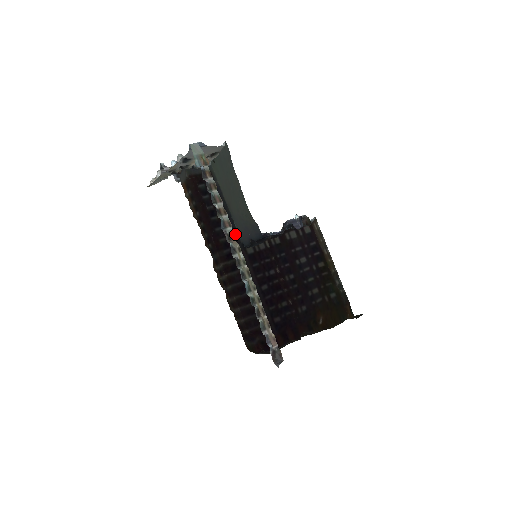
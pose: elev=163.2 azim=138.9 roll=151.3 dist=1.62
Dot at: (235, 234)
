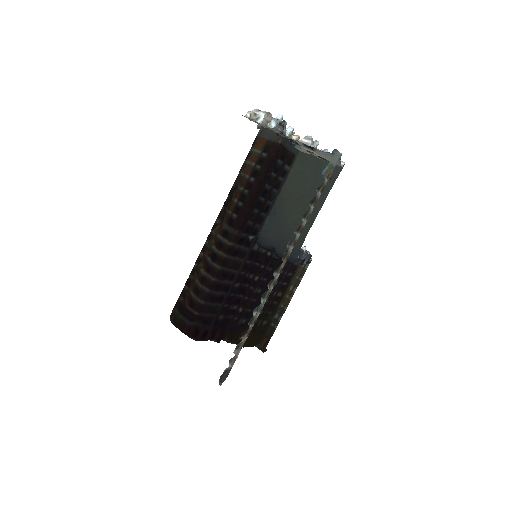
Dot at: (261, 225)
